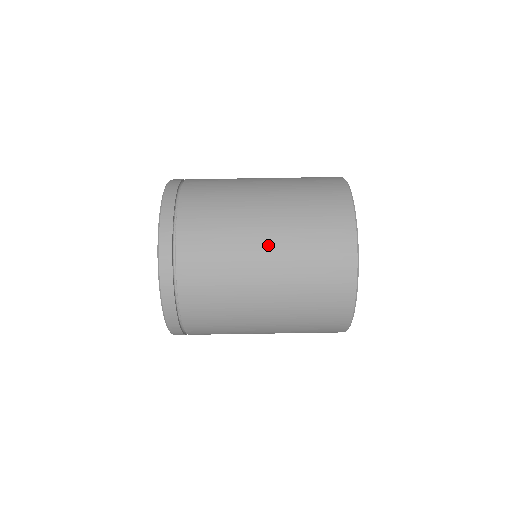
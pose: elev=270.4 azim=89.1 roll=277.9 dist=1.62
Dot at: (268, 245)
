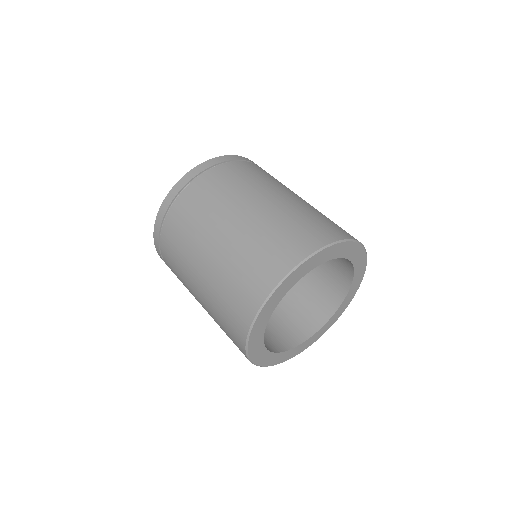
Dot at: (232, 227)
